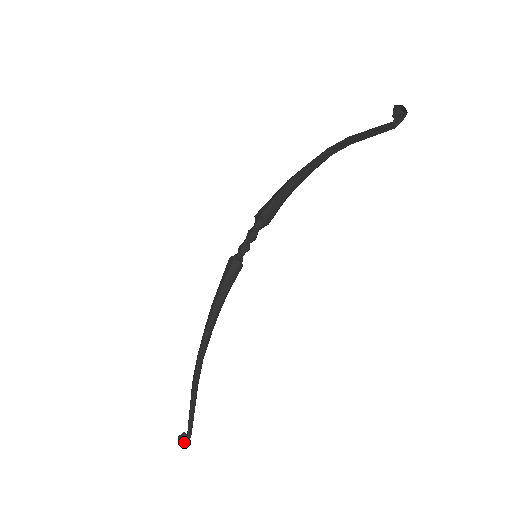
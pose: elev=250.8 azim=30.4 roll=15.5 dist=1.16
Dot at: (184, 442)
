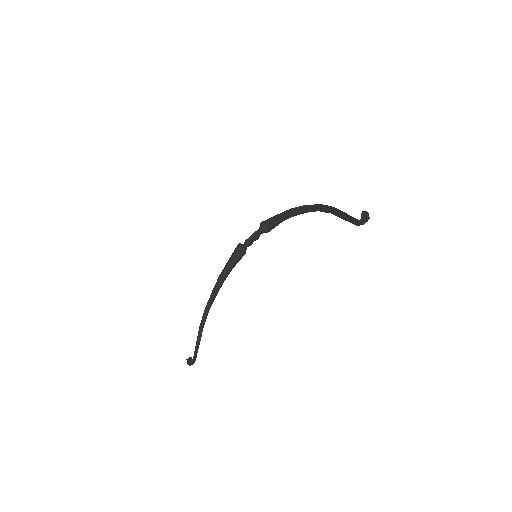
Dot at: (190, 363)
